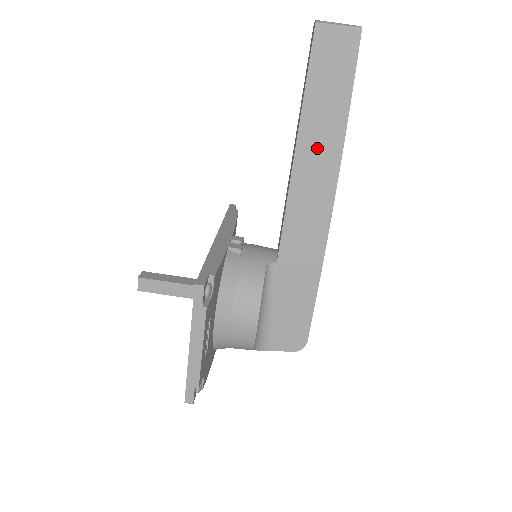
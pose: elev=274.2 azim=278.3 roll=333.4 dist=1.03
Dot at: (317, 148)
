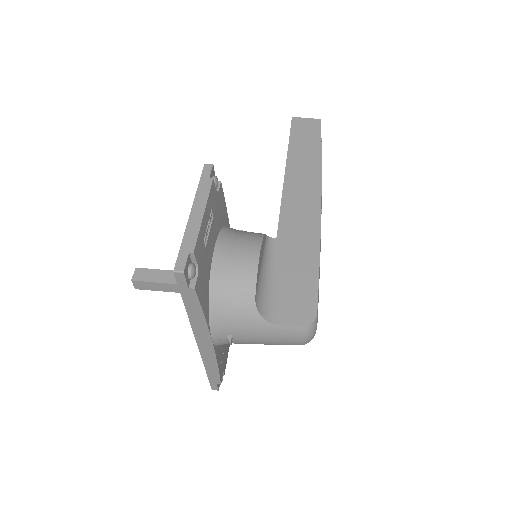
Dot at: (302, 167)
